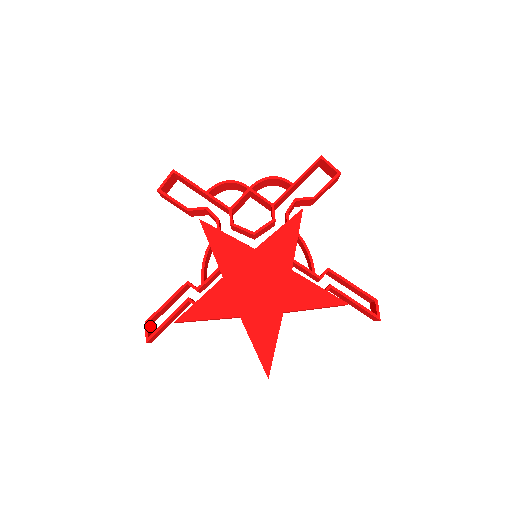
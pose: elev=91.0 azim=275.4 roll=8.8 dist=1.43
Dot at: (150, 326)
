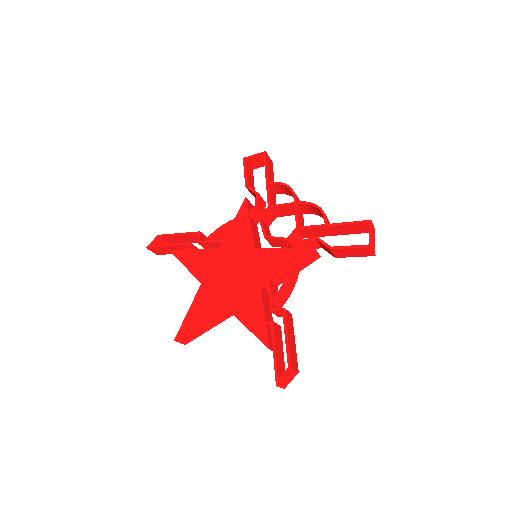
Dot at: (161, 242)
